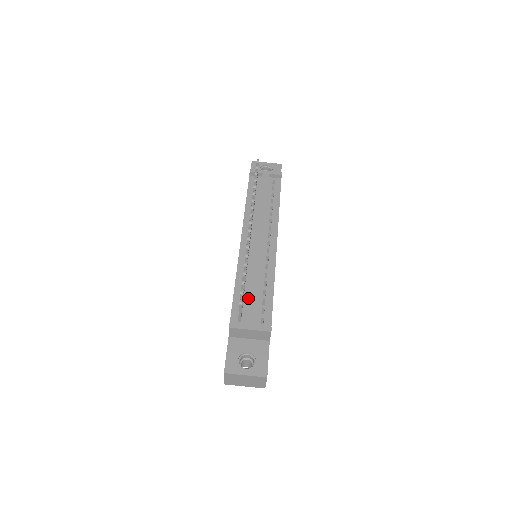
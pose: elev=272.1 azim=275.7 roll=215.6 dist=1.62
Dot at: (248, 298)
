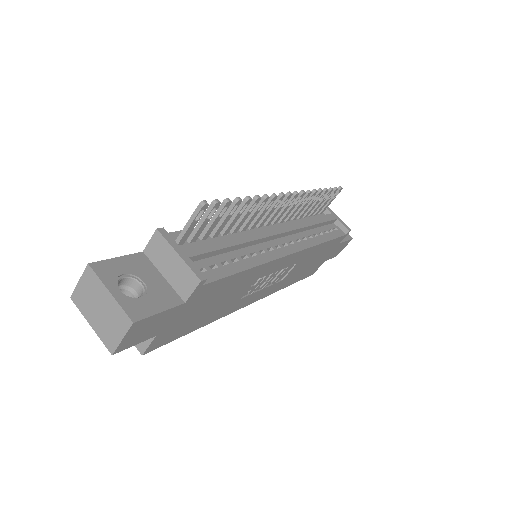
Dot at: occluded
